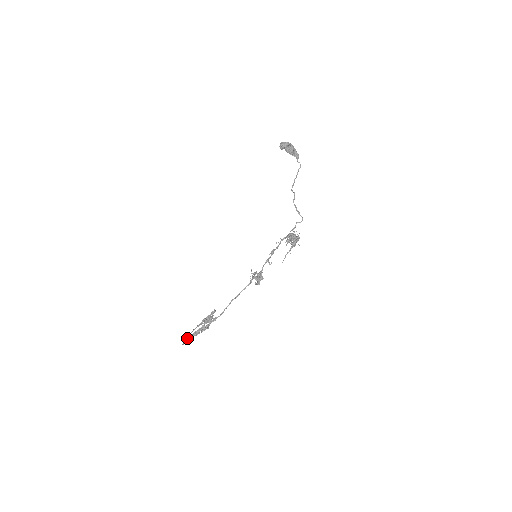
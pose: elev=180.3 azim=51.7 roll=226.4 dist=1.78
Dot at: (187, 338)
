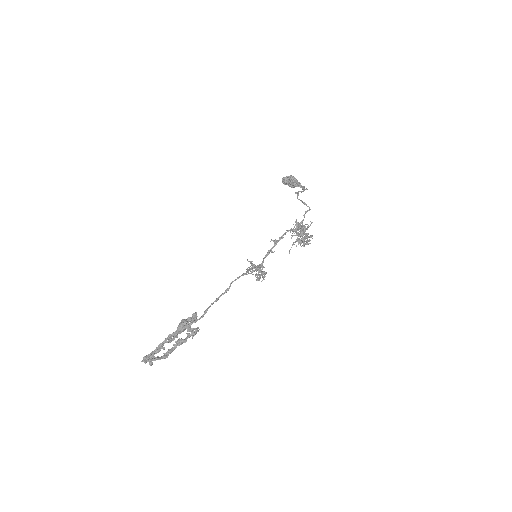
Dot at: (151, 353)
